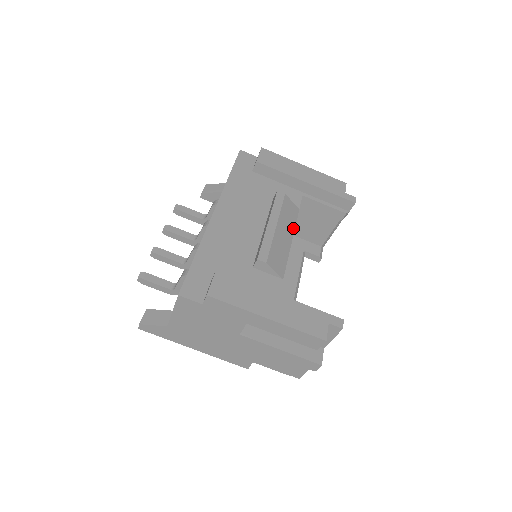
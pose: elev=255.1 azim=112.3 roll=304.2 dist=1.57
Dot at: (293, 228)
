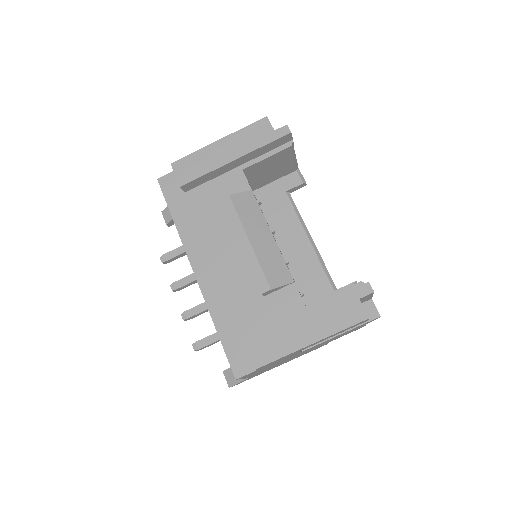
Dot at: (262, 219)
